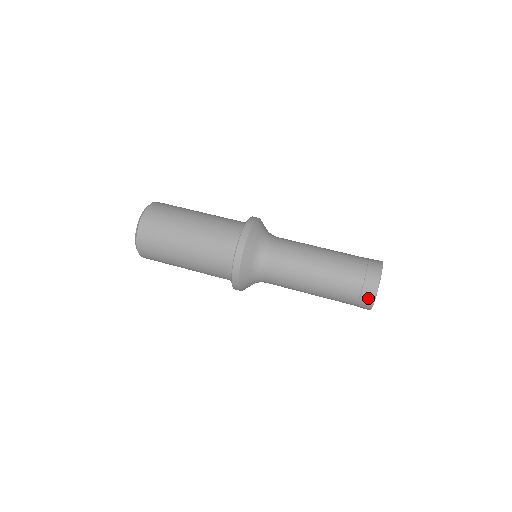
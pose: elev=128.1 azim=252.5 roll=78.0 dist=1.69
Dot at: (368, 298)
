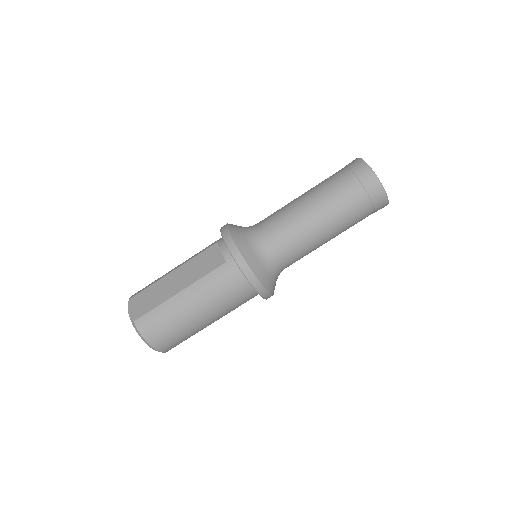
Dot at: occluded
